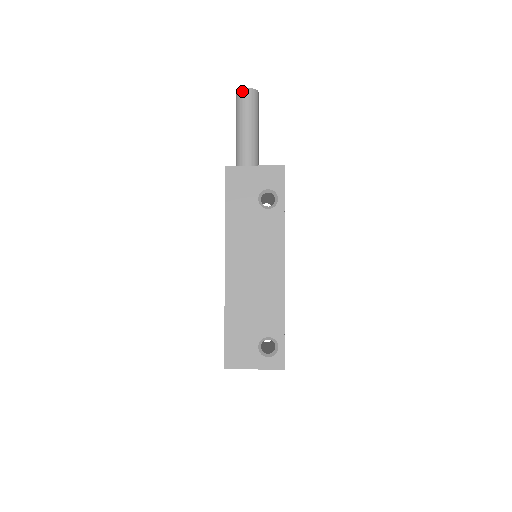
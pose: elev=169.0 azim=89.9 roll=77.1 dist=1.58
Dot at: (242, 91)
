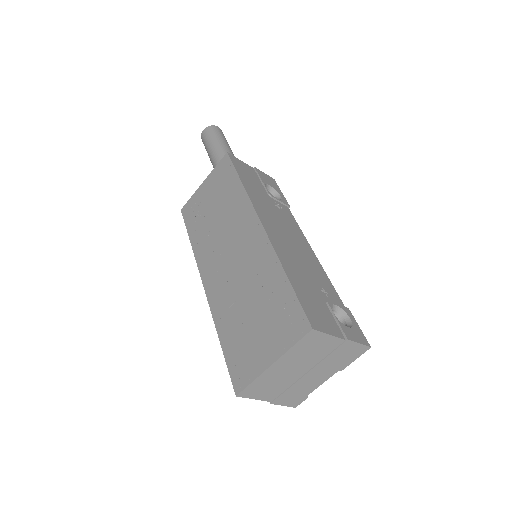
Dot at: (215, 127)
